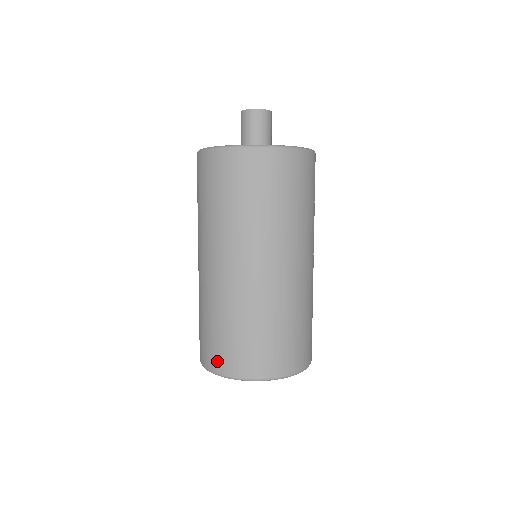
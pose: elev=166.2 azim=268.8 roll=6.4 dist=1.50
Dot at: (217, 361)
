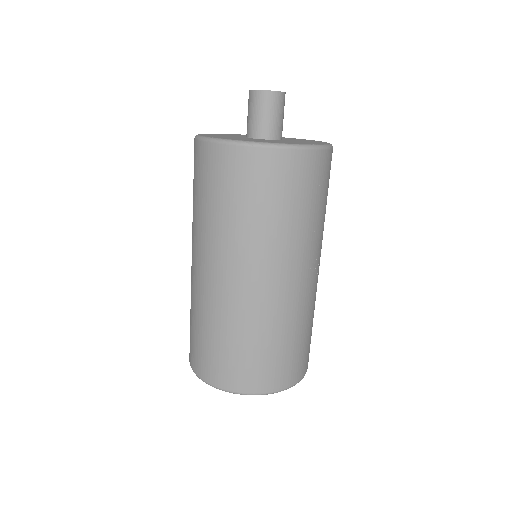
Dot at: (192, 358)
